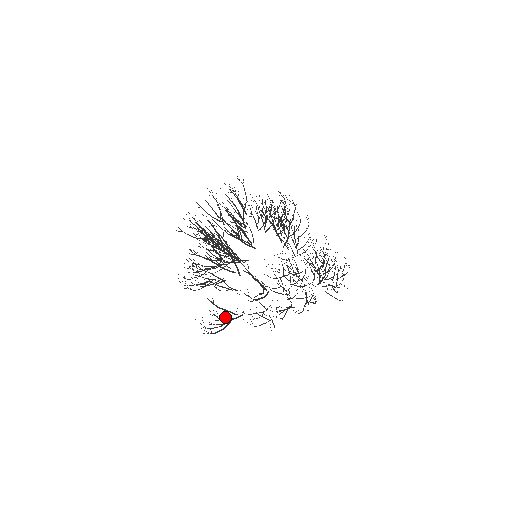
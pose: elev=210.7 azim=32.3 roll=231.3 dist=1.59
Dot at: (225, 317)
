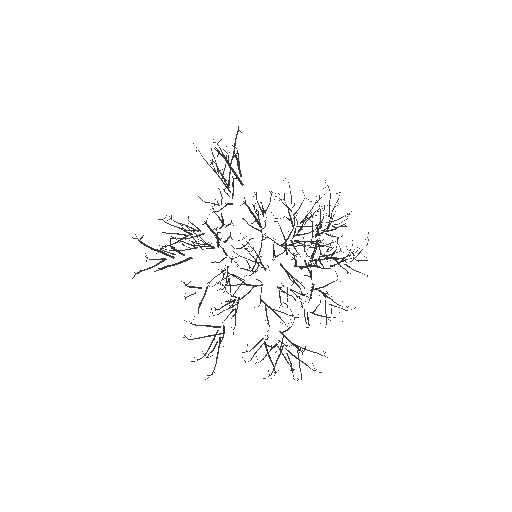
Dot at: (170, 253)
